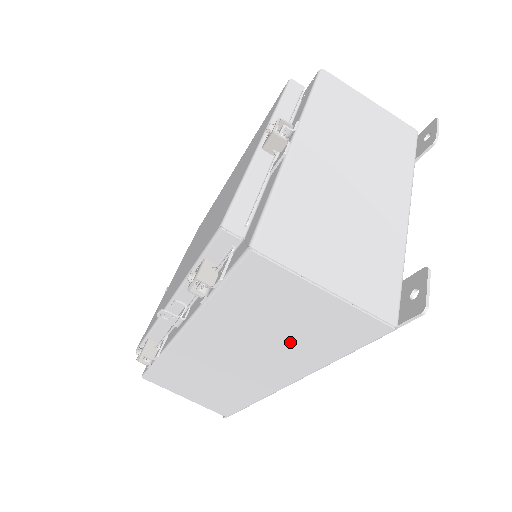
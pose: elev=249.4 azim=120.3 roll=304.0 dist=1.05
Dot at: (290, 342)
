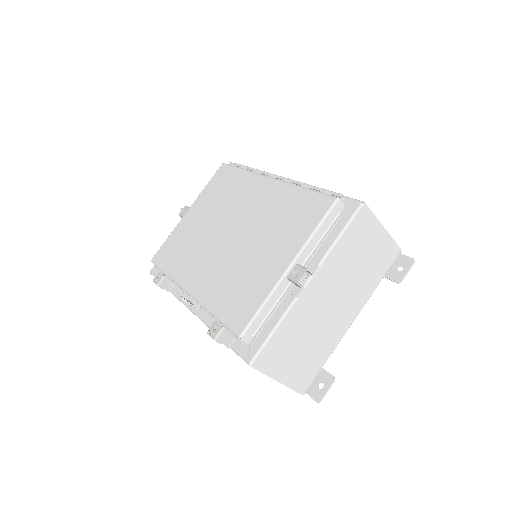
Dot at: occluded
